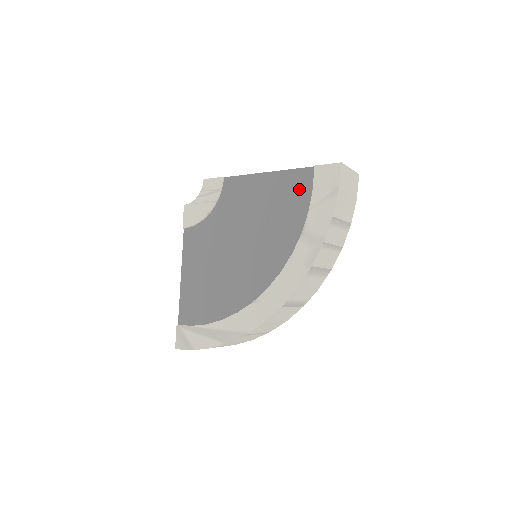
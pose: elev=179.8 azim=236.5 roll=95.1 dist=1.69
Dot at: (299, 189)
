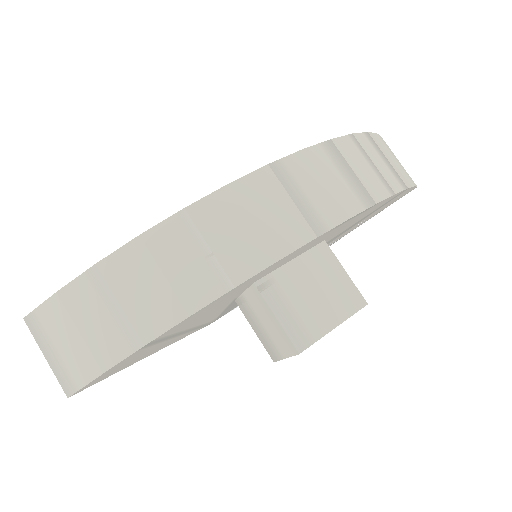
Dot at: occluded
